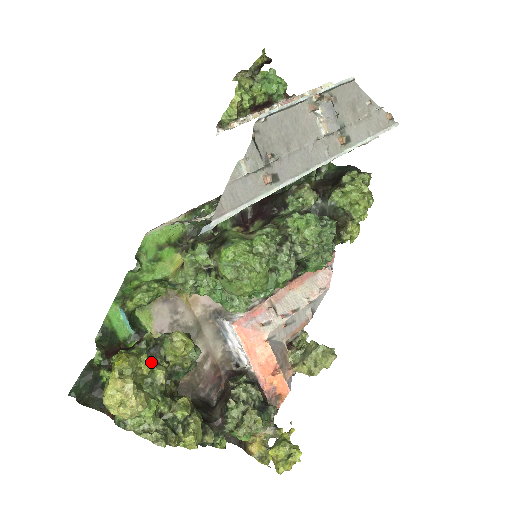
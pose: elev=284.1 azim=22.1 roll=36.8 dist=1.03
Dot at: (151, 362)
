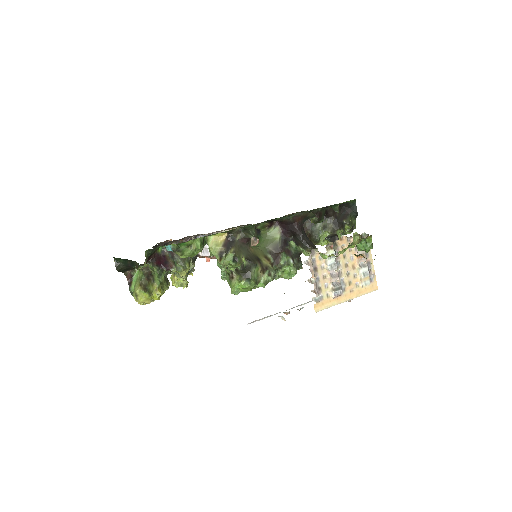
Dot at: occluded
